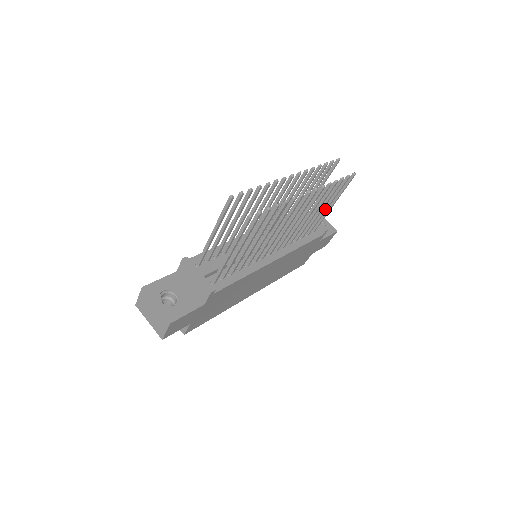
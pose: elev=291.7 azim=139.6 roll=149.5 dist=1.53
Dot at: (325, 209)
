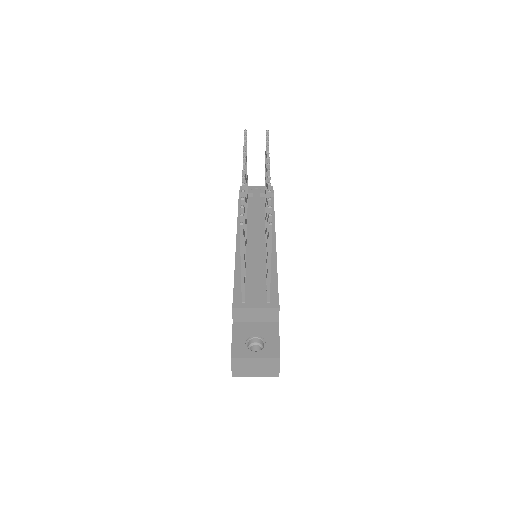
Dot at: occluded
